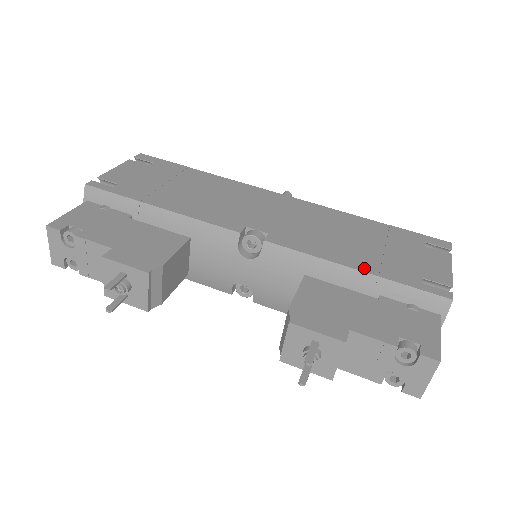
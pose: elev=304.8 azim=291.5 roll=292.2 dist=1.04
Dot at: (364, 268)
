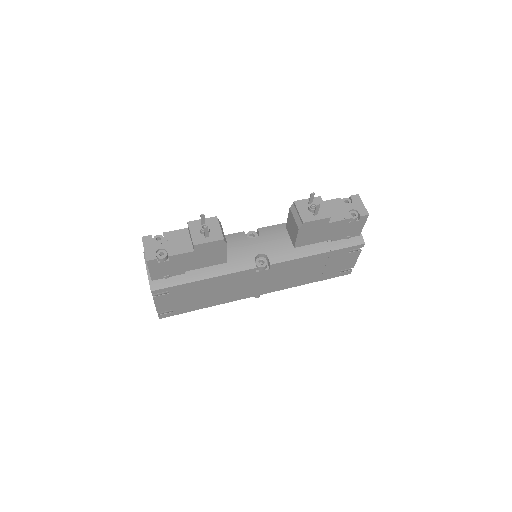
Dot at: occluded
